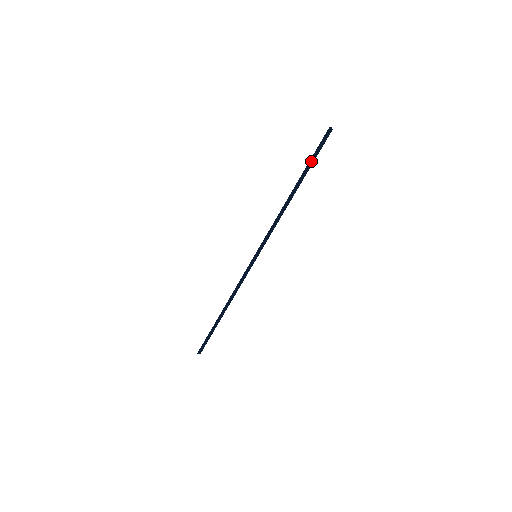
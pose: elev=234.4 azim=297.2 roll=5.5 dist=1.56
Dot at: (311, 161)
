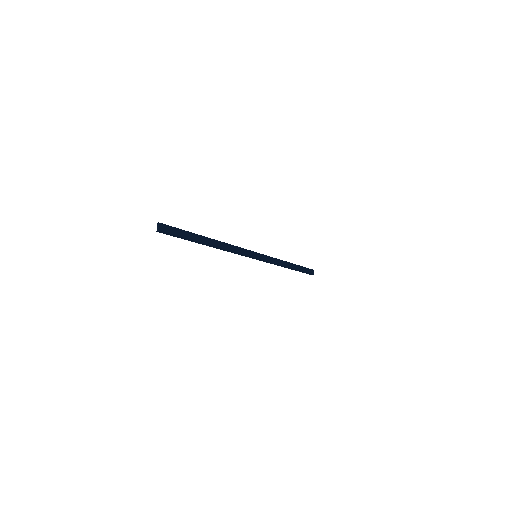
Dot at: (185, 239)
